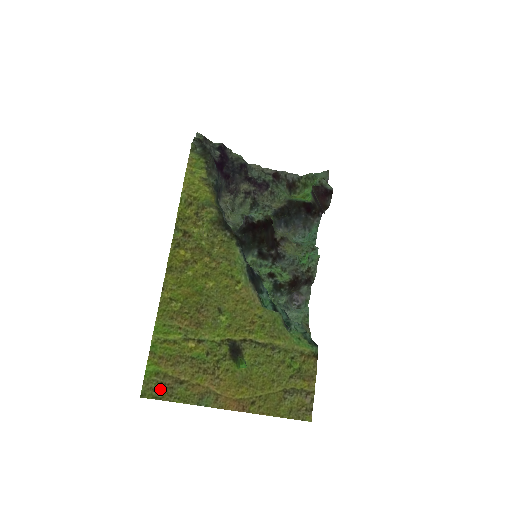
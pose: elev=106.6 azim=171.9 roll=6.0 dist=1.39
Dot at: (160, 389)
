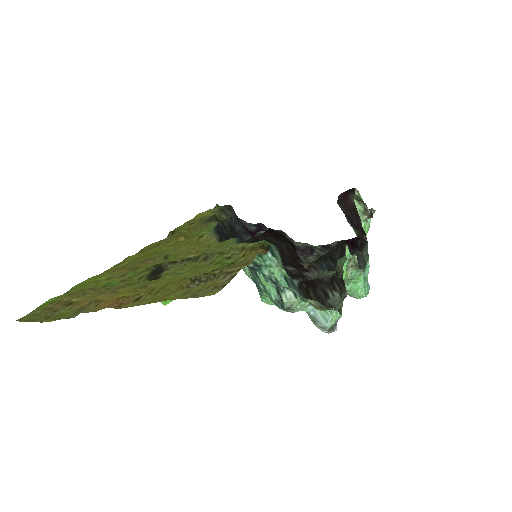
Dot at: (42, 313)
